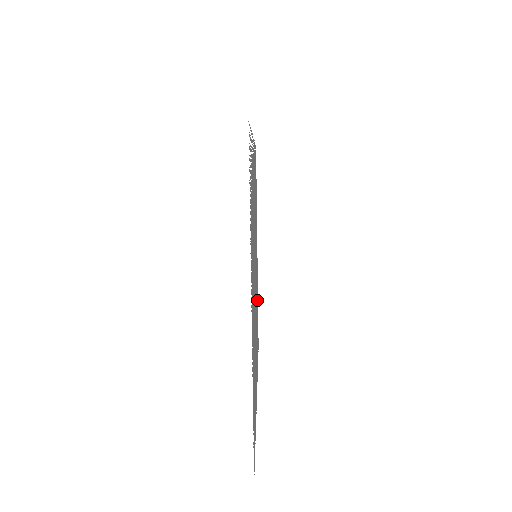
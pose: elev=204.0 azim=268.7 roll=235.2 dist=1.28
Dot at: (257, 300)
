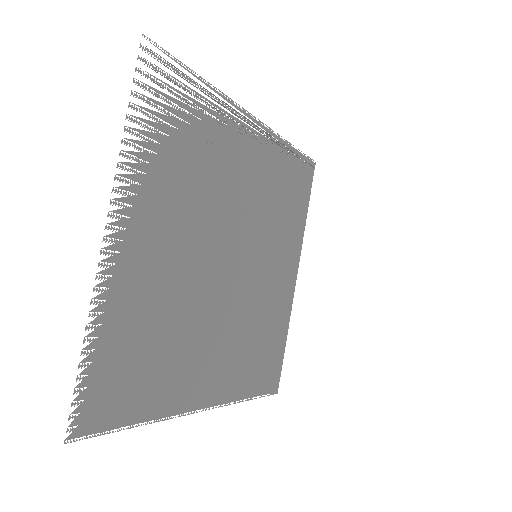
Dot at: occluded
